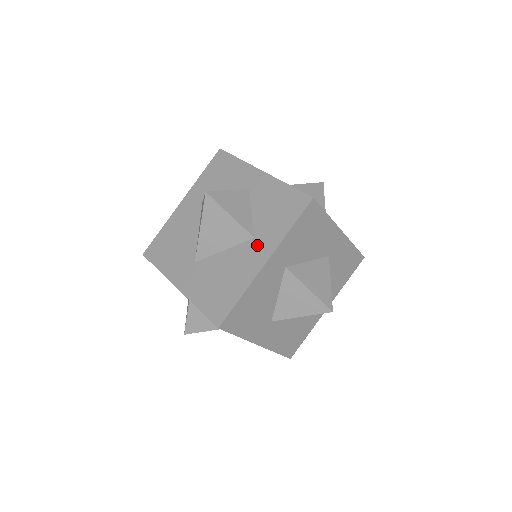
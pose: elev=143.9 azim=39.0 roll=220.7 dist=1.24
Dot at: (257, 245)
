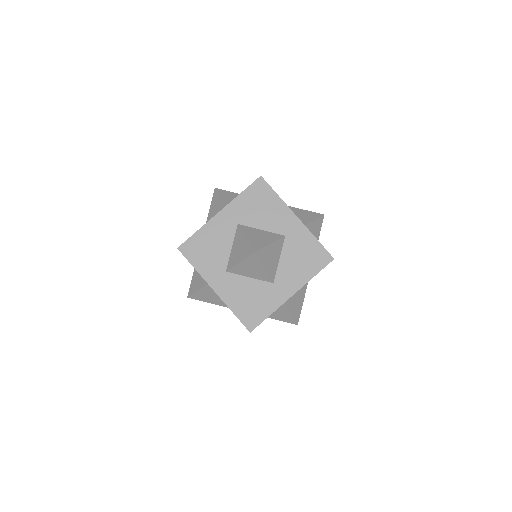
Dot at: occluded
